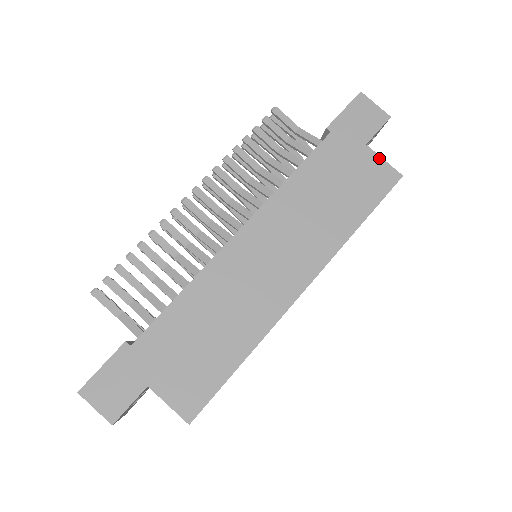
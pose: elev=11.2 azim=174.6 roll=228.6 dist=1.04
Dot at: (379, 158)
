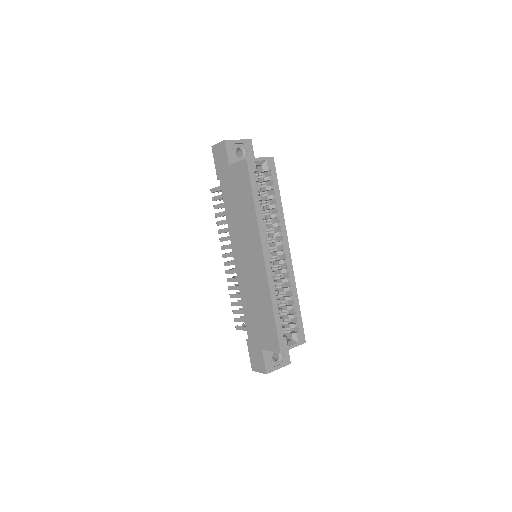
Dot at: (236, 164)
